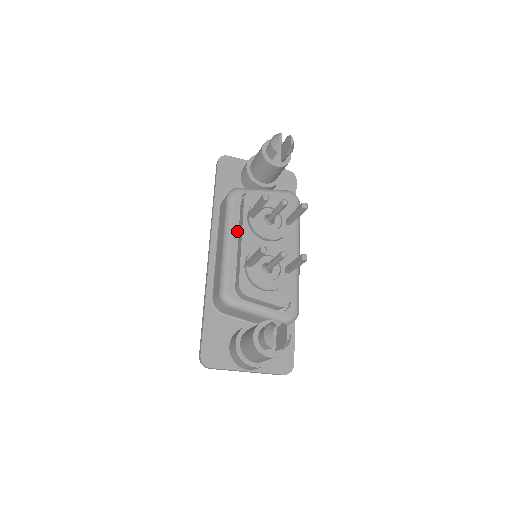
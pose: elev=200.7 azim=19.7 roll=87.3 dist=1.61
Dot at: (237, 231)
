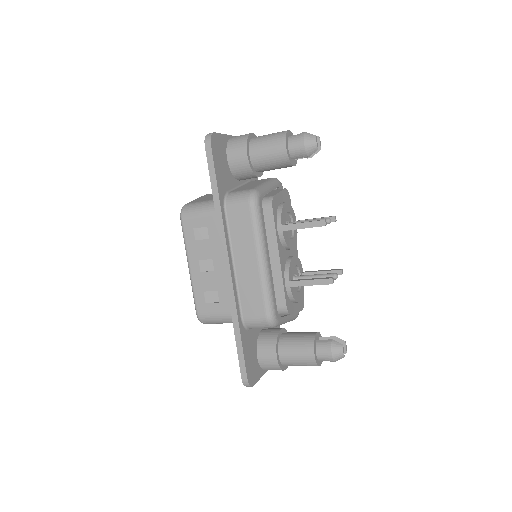
Dot at: occluded
